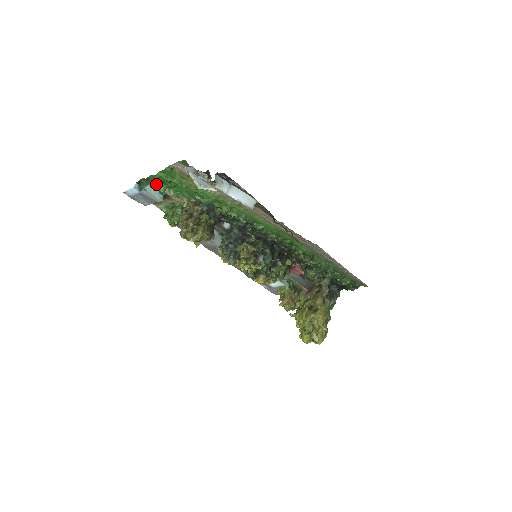
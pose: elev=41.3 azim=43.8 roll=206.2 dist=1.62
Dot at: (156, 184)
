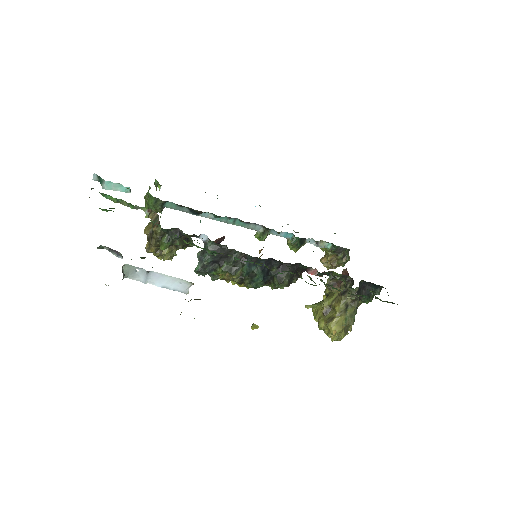
Dot at: (105, 195)
